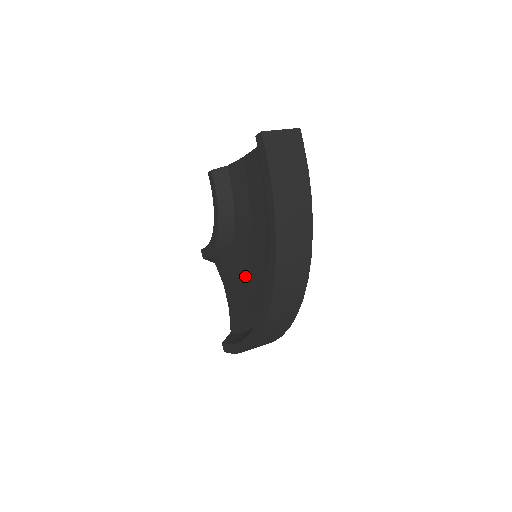
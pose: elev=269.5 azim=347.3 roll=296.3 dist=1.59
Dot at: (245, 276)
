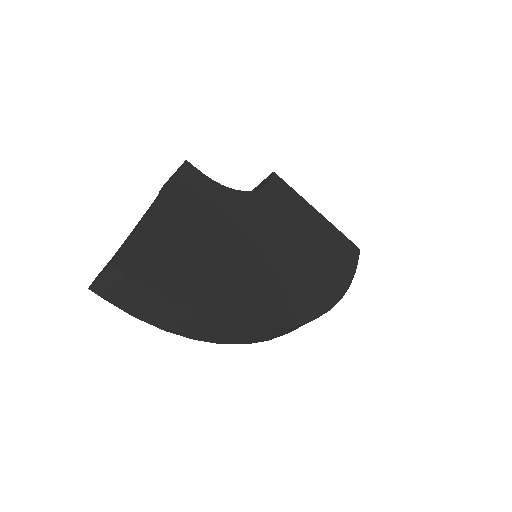
Dot at: occluded
